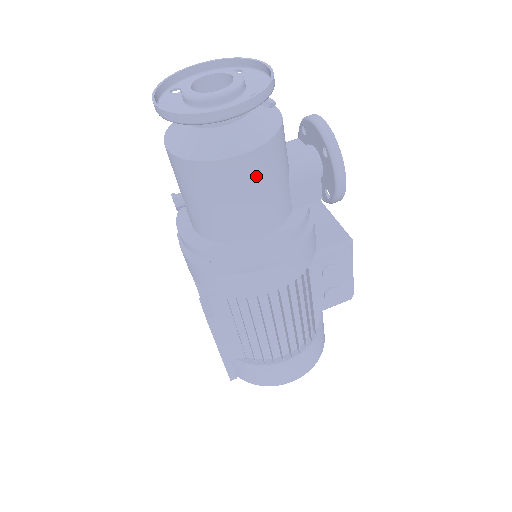
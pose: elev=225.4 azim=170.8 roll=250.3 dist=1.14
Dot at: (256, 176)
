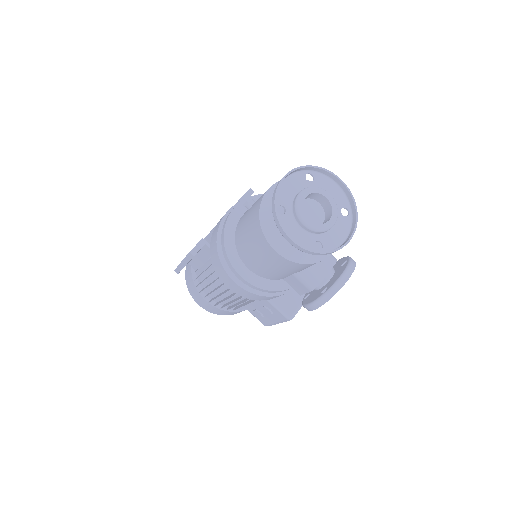
Dot at: (274, 261)
